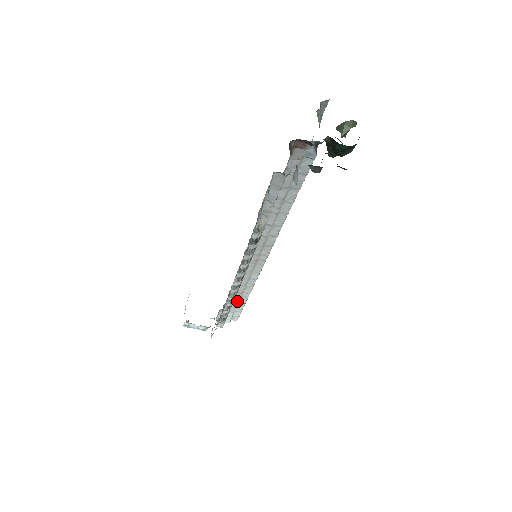
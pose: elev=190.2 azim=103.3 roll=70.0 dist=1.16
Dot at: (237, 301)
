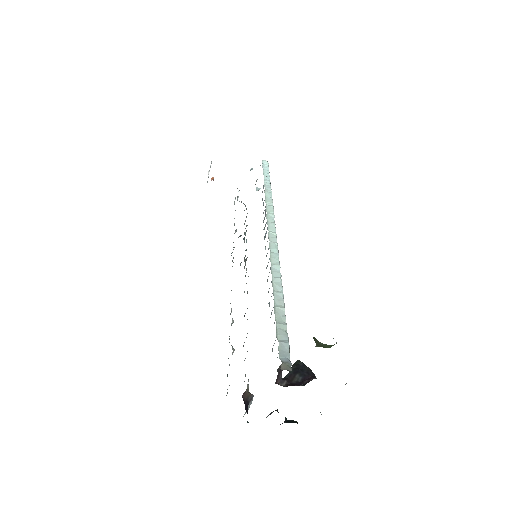
Dot at: occluded
